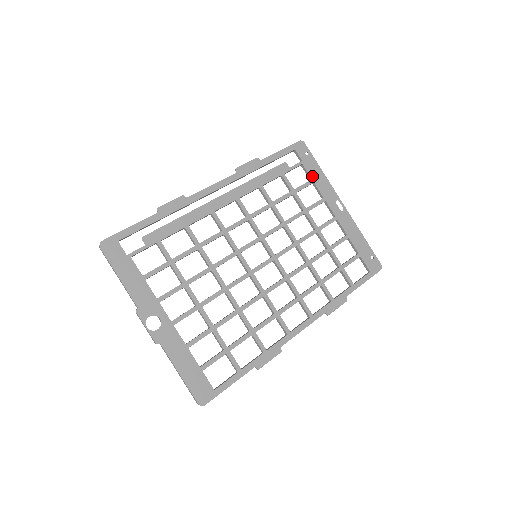
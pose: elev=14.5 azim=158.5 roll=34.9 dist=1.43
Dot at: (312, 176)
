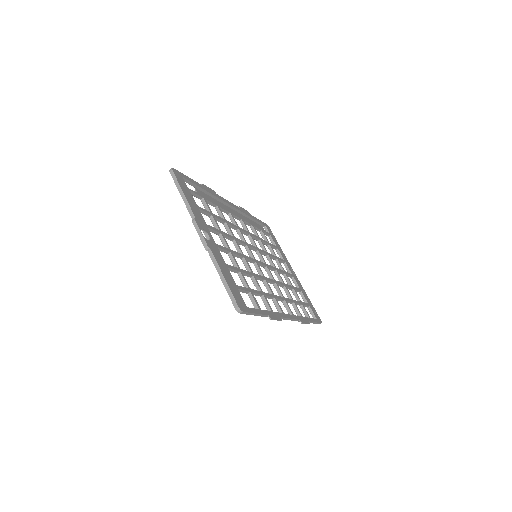
Dot at: (276, 245)
